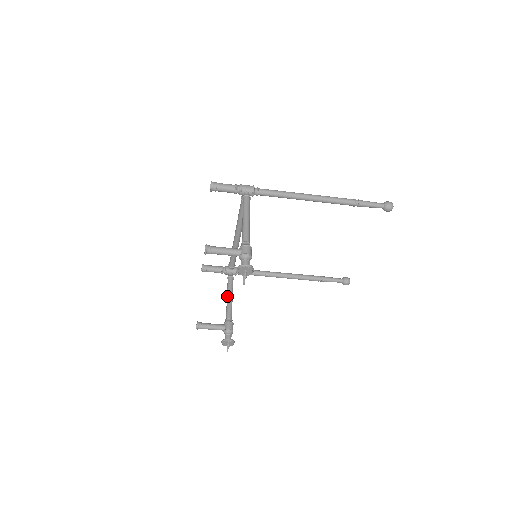
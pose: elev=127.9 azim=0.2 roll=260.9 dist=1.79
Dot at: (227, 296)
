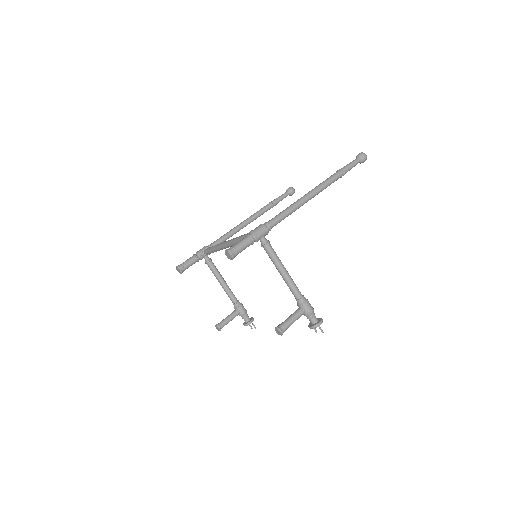
Dot at: (220, 282)
